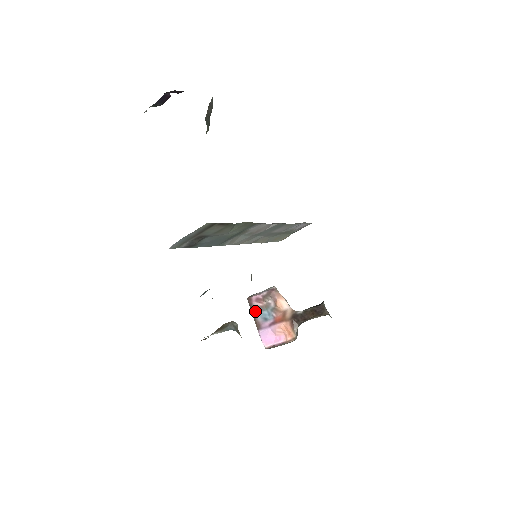
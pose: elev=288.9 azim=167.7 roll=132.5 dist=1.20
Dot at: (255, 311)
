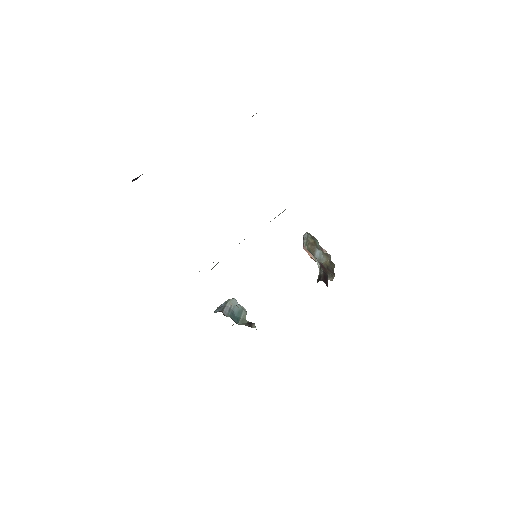
Dot at: occluded
